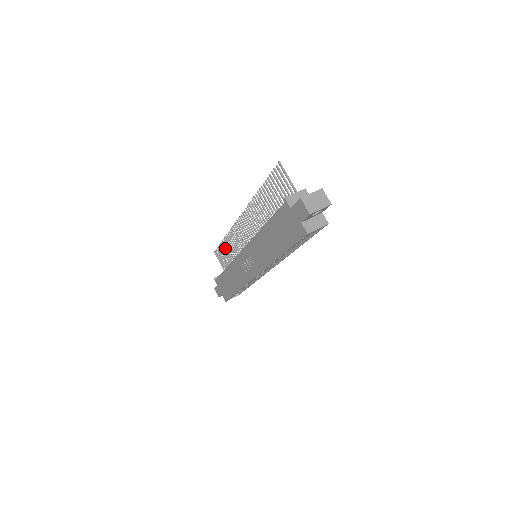
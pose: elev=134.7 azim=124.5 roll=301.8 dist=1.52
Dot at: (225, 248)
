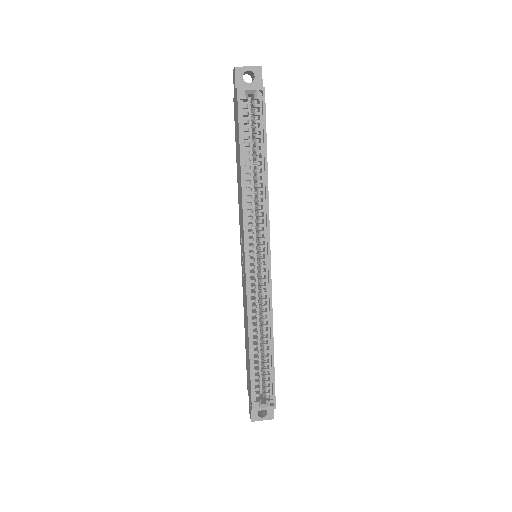
Dot at: occluded
